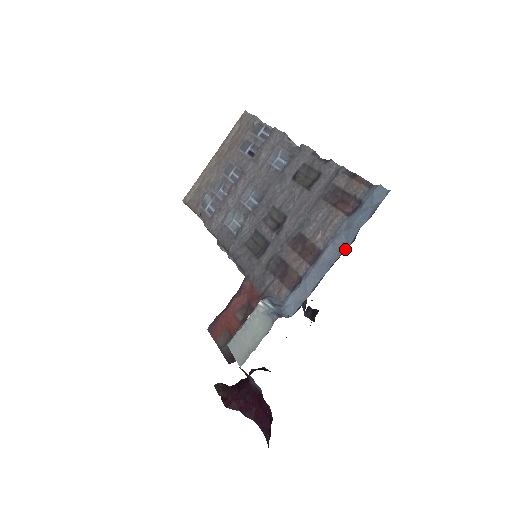
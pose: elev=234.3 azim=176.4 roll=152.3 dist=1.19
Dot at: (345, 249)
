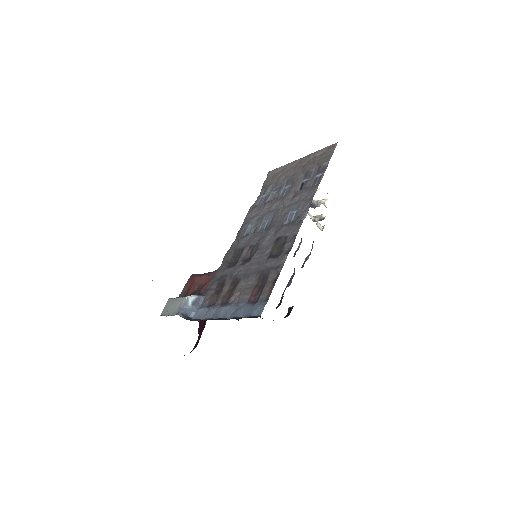
Dot at: (226, 318)
